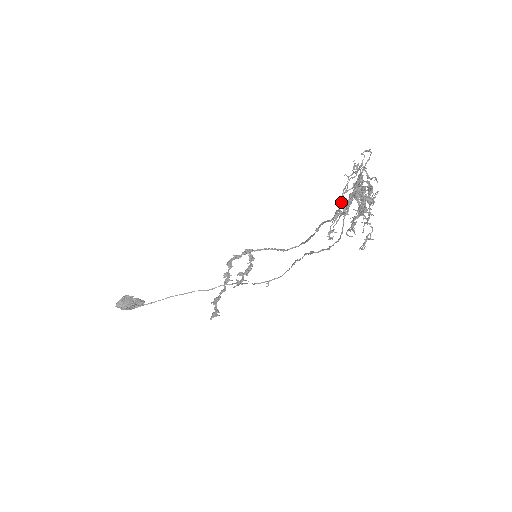
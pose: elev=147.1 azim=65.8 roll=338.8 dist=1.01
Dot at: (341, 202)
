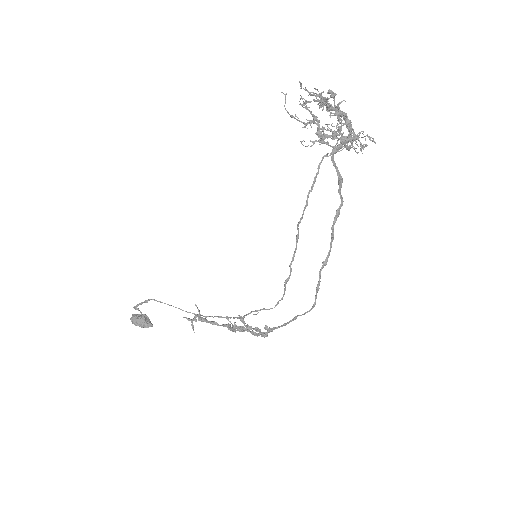
Dot at: (339, 186)
